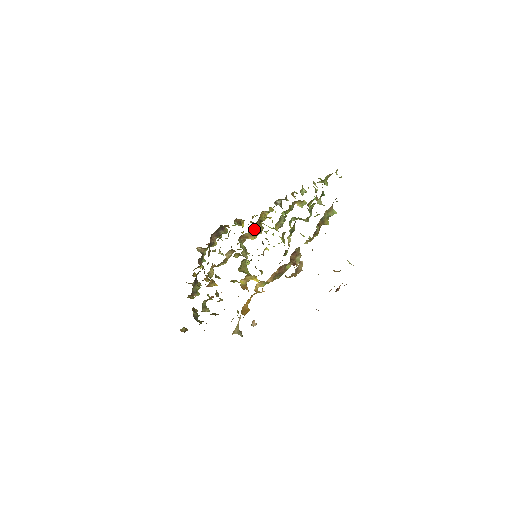
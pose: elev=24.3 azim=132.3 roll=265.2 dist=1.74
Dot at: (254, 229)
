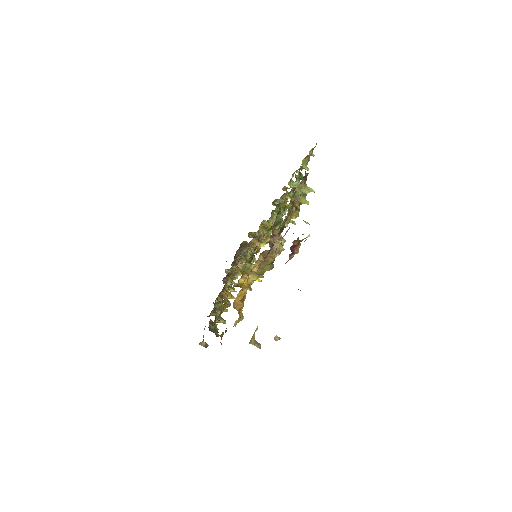
Dot at: (258, 234)
